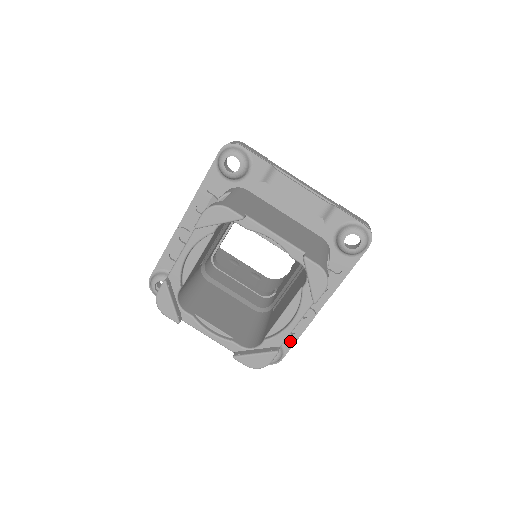
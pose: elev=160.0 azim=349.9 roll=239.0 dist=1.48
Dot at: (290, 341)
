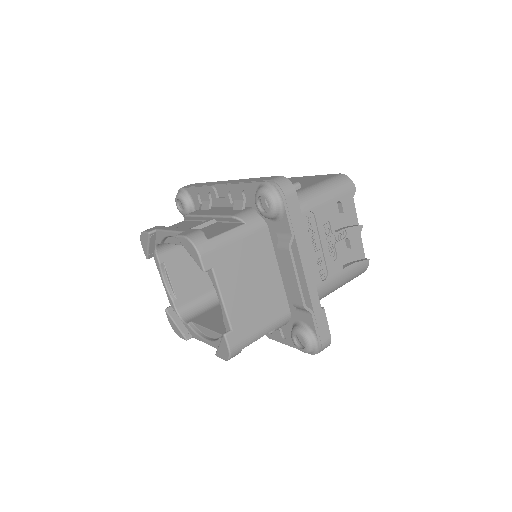
Dot at: occluded
